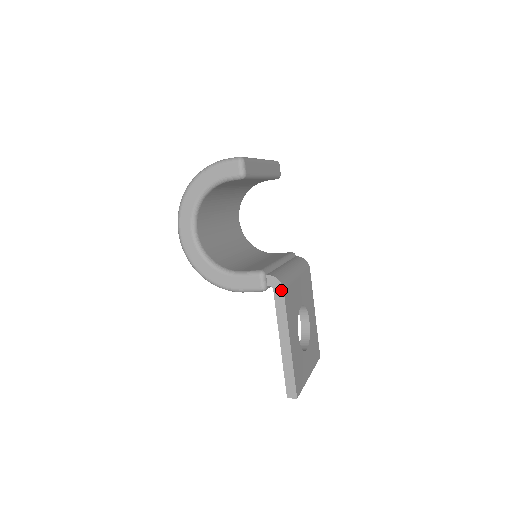
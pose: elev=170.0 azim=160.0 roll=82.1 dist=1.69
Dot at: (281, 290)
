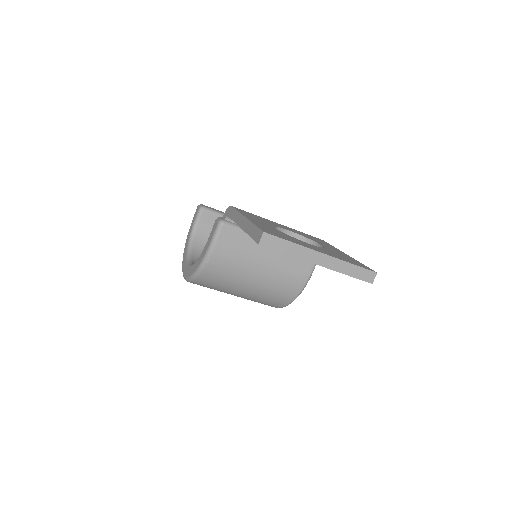
Dot at: (230, 208)
